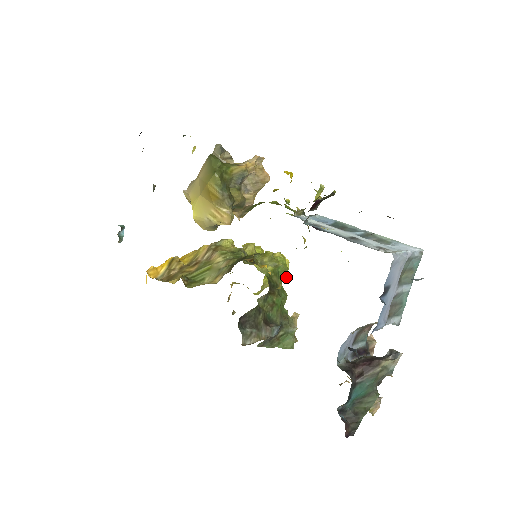
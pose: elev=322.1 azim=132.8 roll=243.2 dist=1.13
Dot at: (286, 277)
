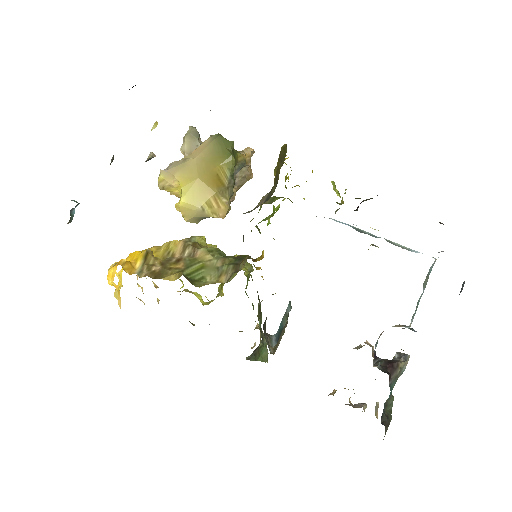
Dot at: (246, 285)
